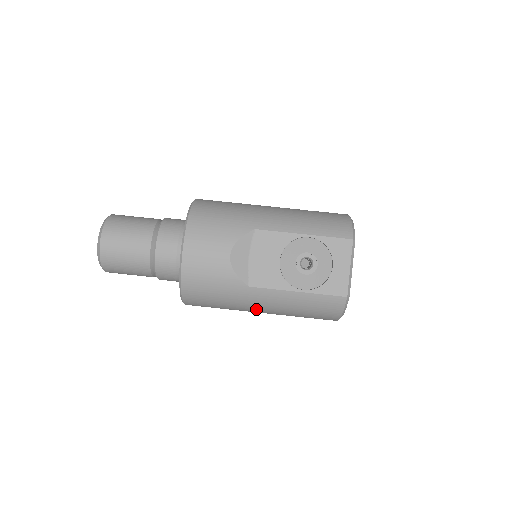
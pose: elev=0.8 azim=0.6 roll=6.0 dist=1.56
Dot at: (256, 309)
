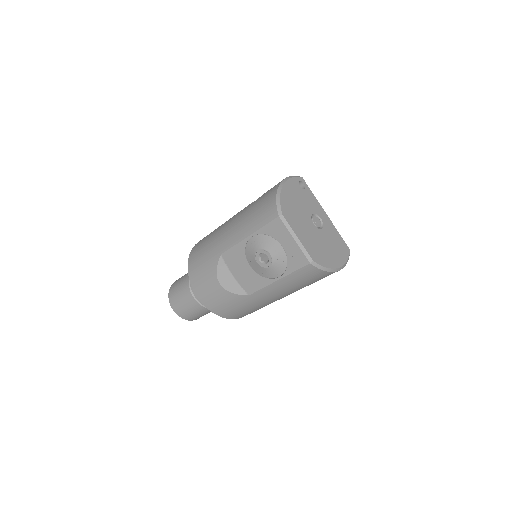
Dot at: (277, 299)
